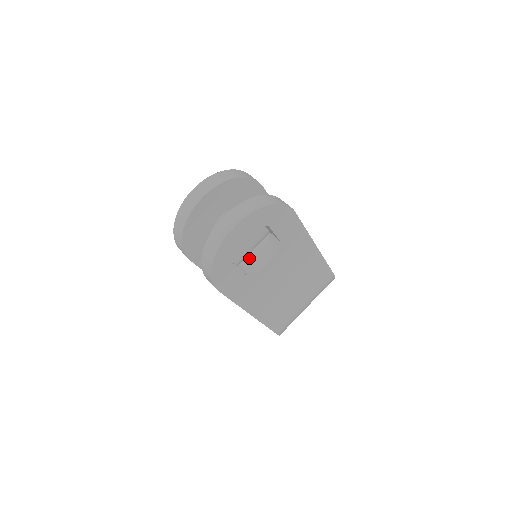
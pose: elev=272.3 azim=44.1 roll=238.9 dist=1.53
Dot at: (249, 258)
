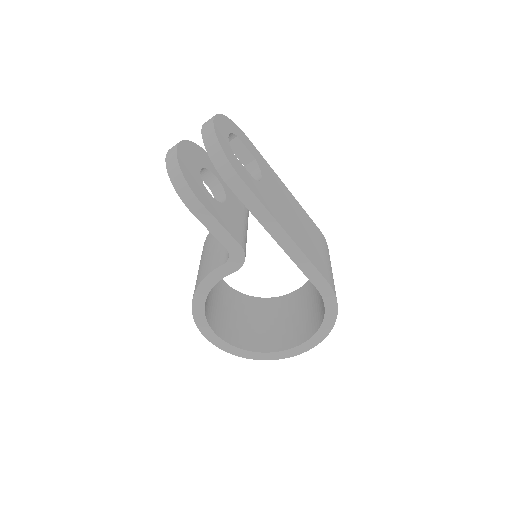
Dot at: (258, 326)
